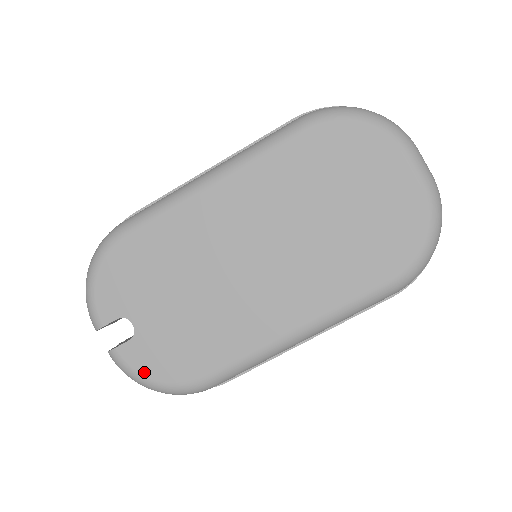
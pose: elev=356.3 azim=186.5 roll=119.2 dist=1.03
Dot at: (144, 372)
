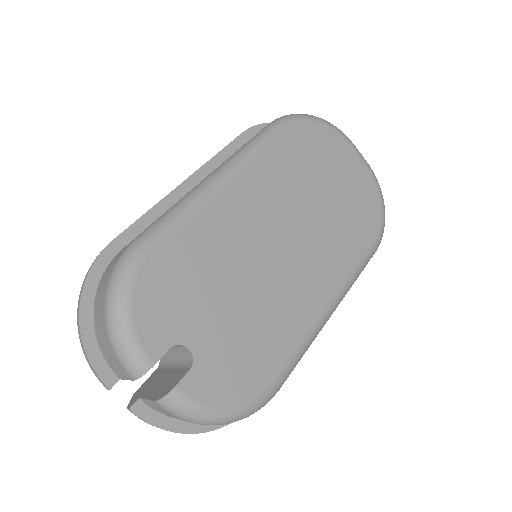
Dot at: (216, 401)
